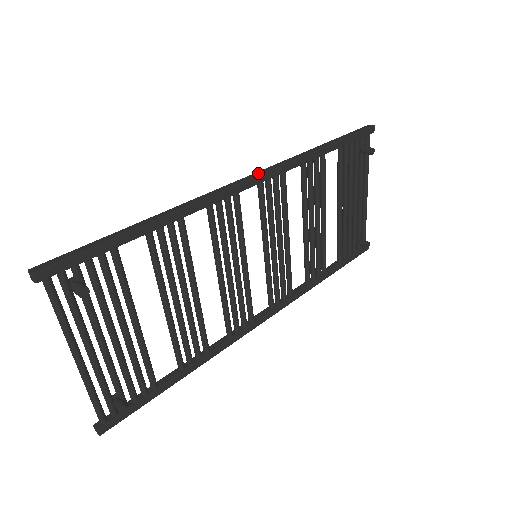
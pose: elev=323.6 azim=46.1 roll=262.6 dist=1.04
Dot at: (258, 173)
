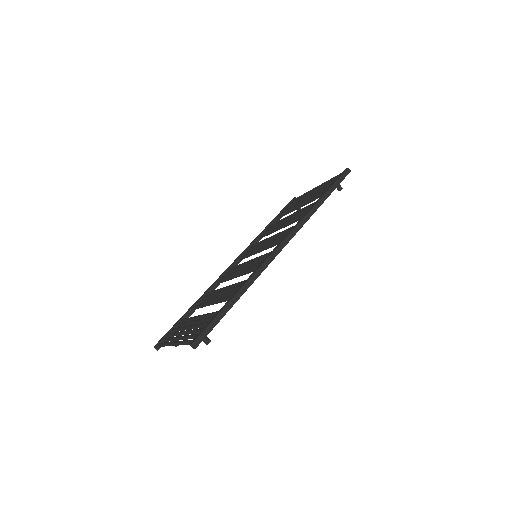
Dot at: (289, 238)
